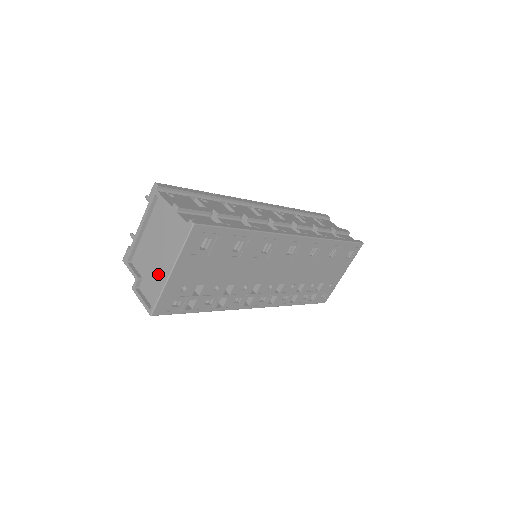
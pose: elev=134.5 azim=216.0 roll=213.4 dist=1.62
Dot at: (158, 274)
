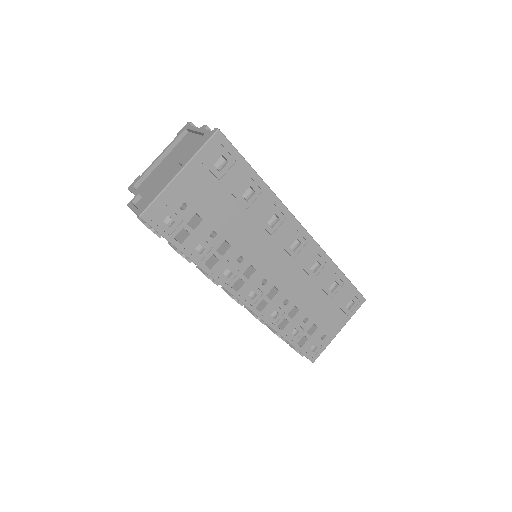
Dot at: (163, 185)
